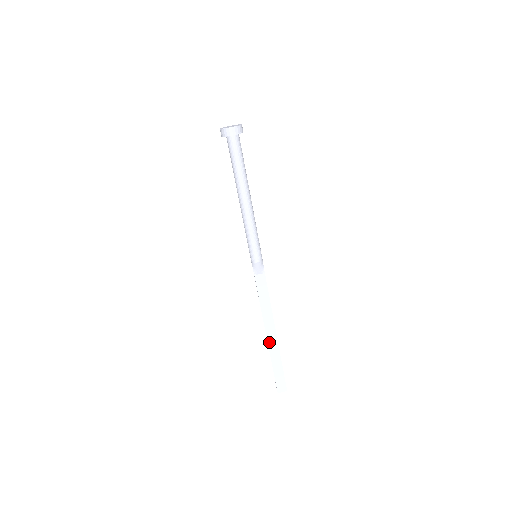
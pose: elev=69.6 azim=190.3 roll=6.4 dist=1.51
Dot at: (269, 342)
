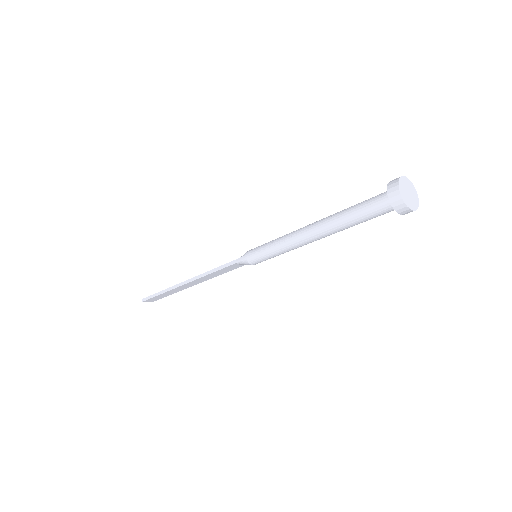
Dot at: (180, 287)
